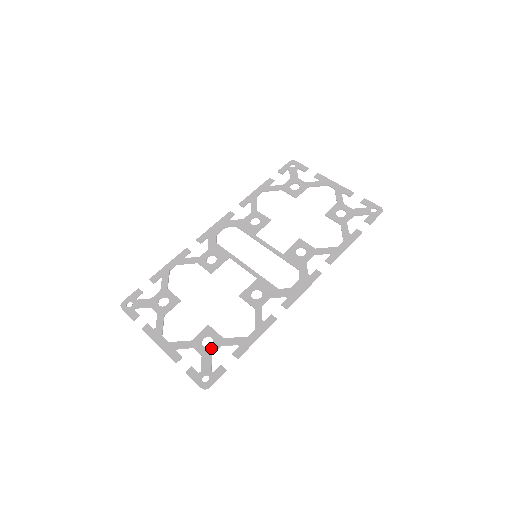
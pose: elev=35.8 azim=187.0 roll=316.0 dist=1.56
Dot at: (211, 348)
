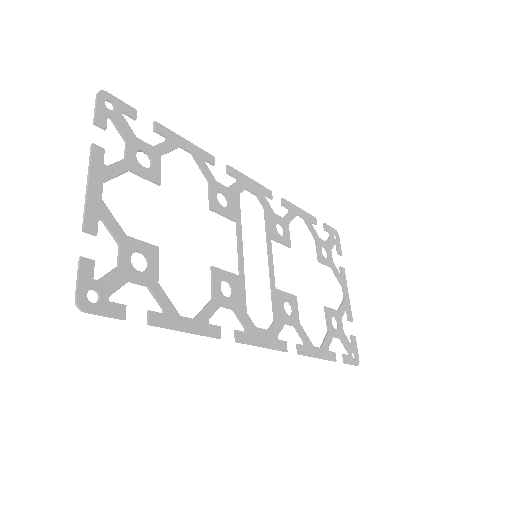
Dot at: (136, 273)
